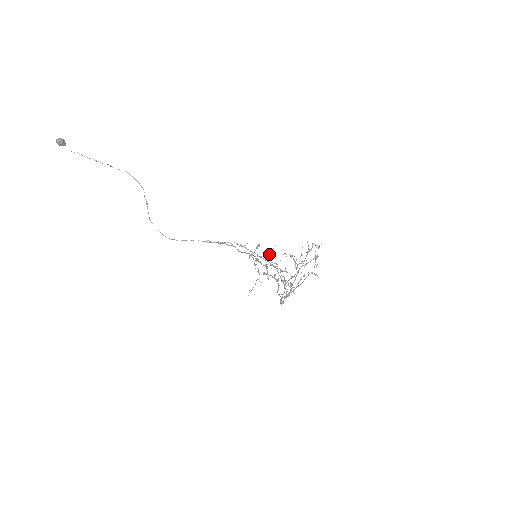
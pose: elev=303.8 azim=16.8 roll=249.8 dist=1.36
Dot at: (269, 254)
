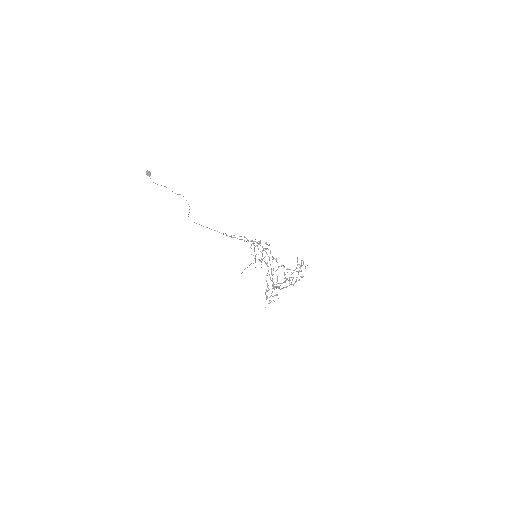
Dot at: occluded
